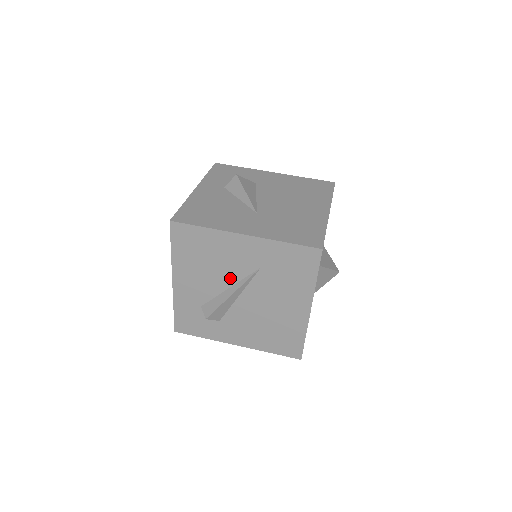
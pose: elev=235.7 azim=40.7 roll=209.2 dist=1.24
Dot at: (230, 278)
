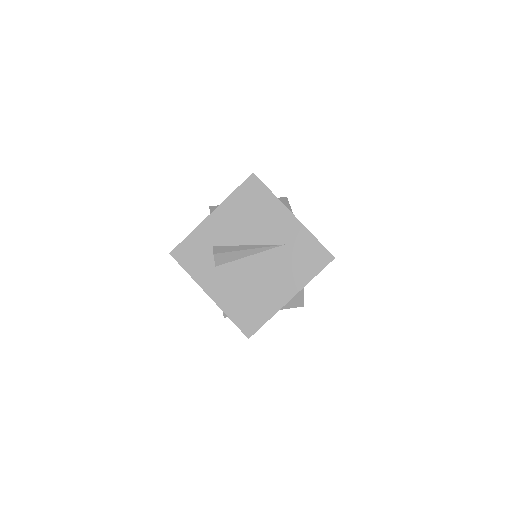
Dot at: (256, 238)
